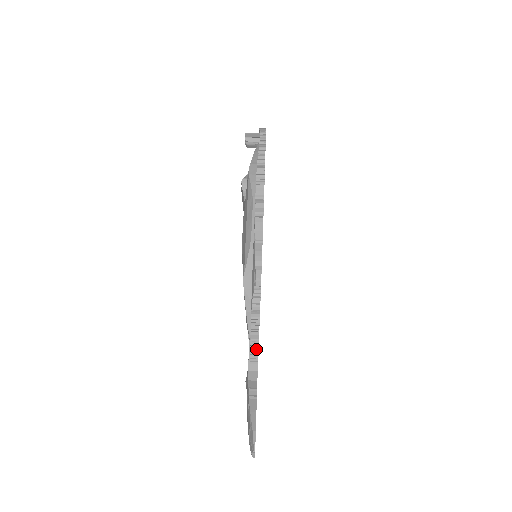
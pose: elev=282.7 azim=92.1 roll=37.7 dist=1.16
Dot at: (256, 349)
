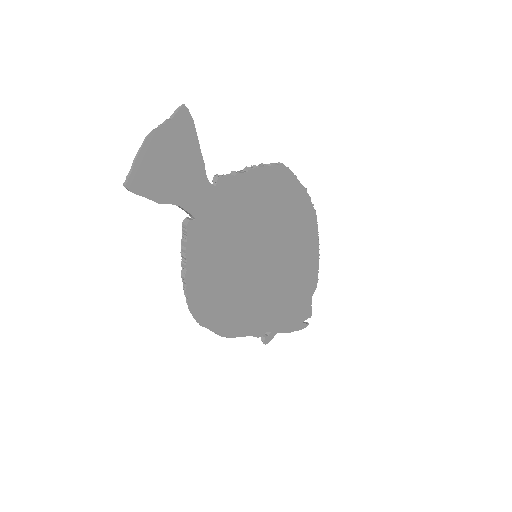
Dot at: (230, 176)
